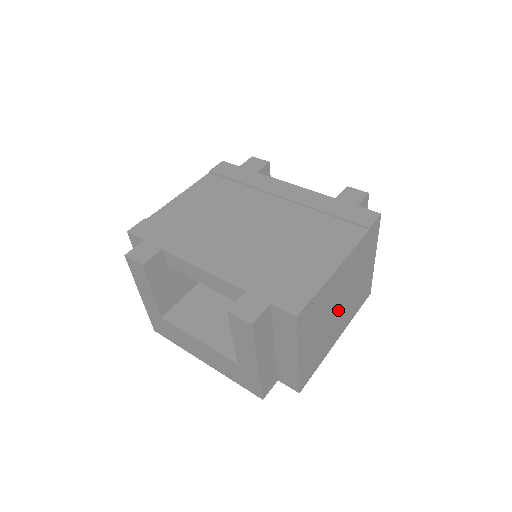
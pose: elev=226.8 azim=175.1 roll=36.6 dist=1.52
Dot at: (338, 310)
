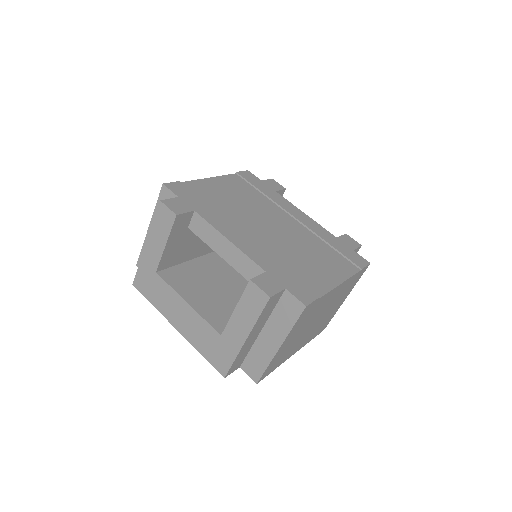
Dot at: (312, 325)
